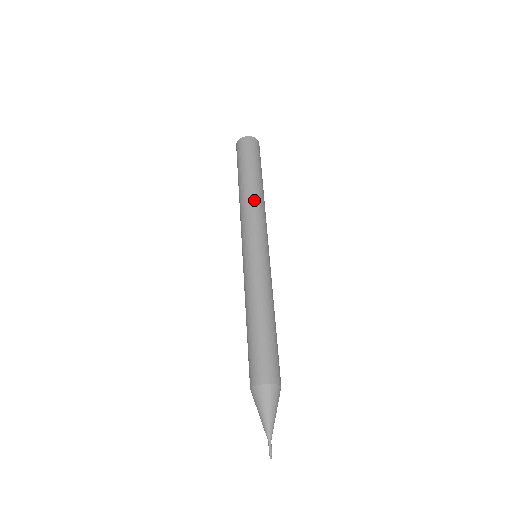
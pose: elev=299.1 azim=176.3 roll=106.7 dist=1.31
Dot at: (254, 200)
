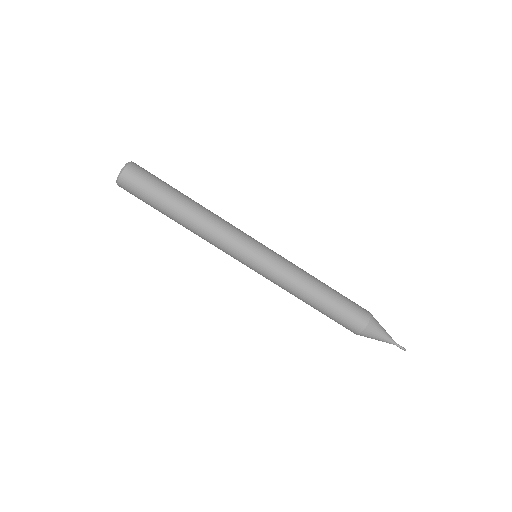
Dot at: (205, 224)
